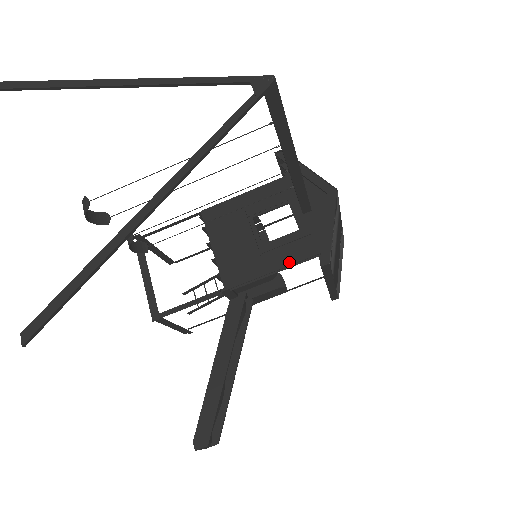
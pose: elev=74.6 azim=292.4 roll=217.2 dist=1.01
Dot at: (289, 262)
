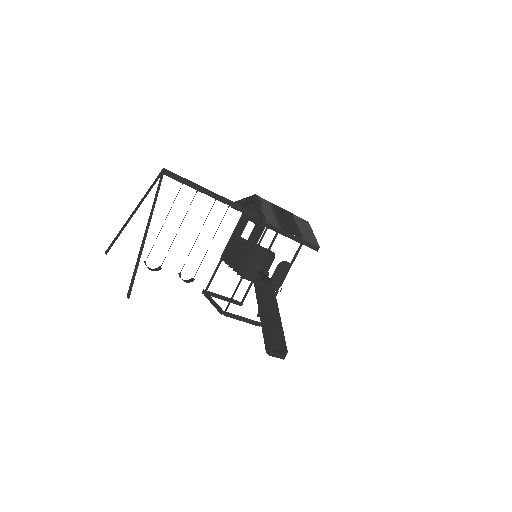
Dot at: (257, 239)
